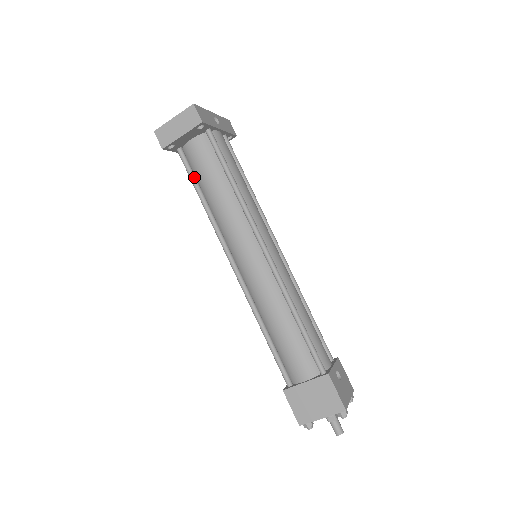
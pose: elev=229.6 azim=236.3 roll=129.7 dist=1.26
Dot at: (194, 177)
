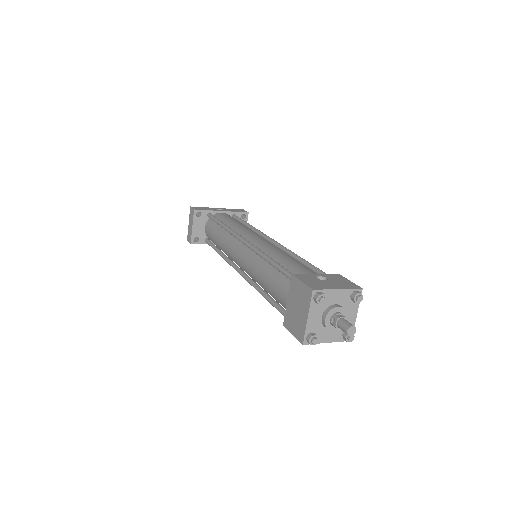
Dot at: (213, 245)
